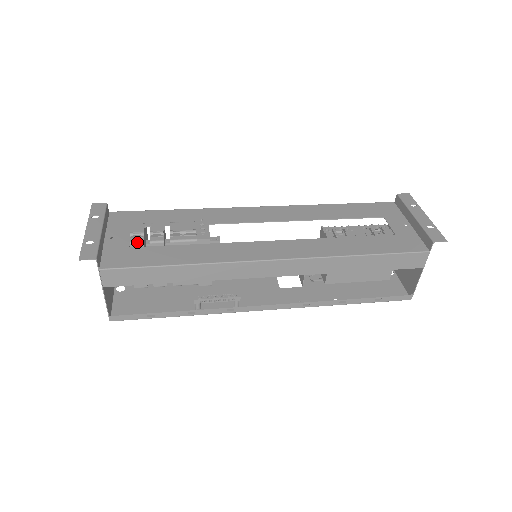
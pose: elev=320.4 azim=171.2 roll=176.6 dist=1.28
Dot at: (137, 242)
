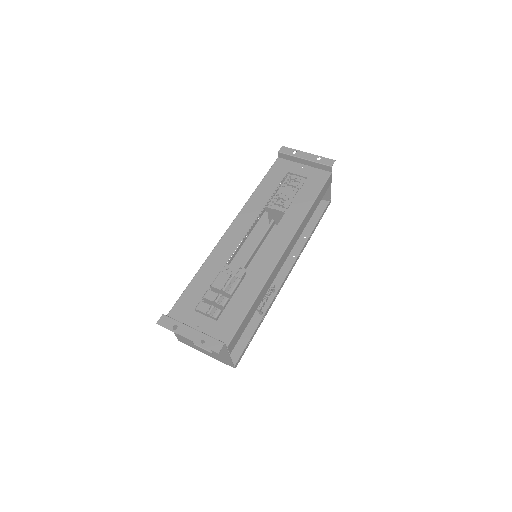
Dot at: (218, 314)
